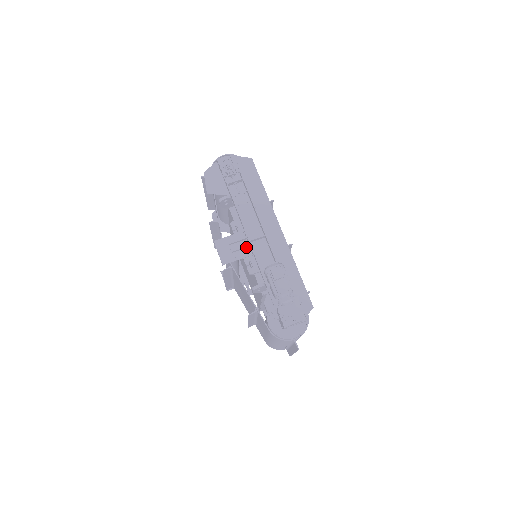
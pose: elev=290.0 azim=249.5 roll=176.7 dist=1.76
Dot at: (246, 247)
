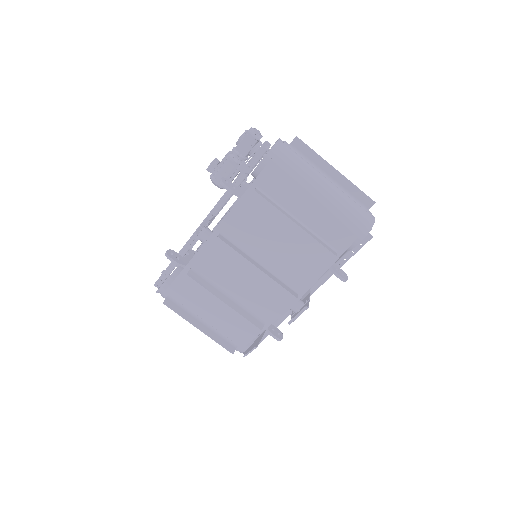
Dot at: (206, 222)
